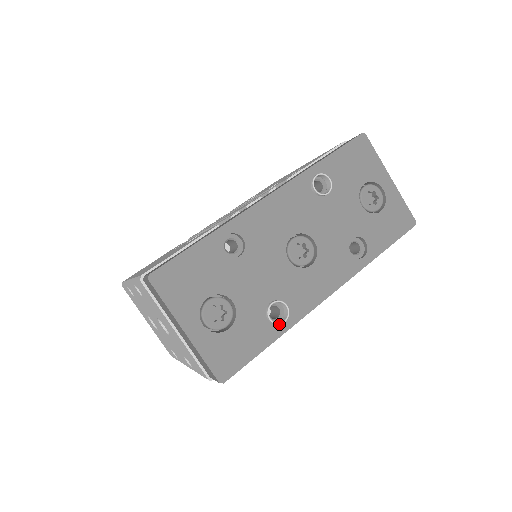
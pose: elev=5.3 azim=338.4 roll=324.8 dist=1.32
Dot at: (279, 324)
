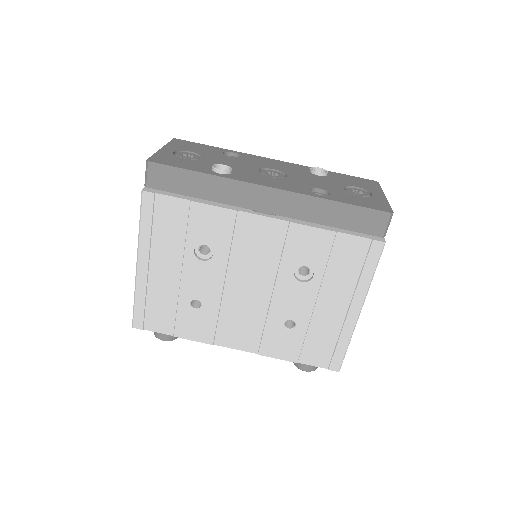
Dot at: (216, 169)
